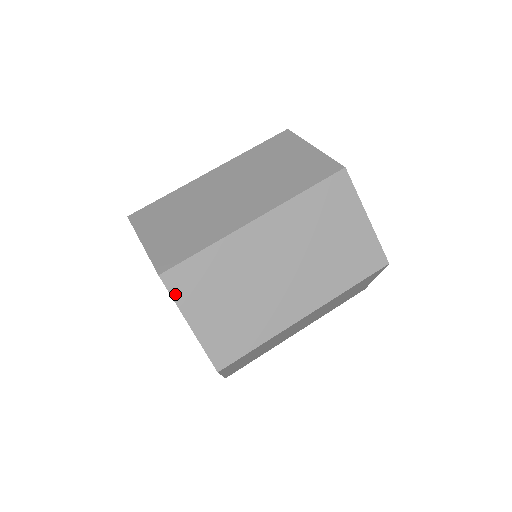
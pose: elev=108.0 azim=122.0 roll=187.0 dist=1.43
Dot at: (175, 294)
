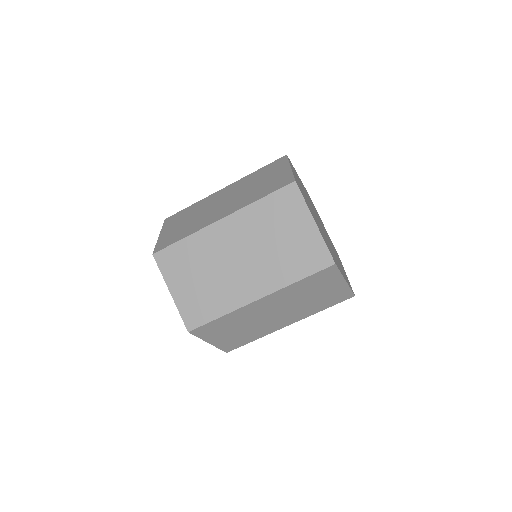
Dot at: (199, 336)
